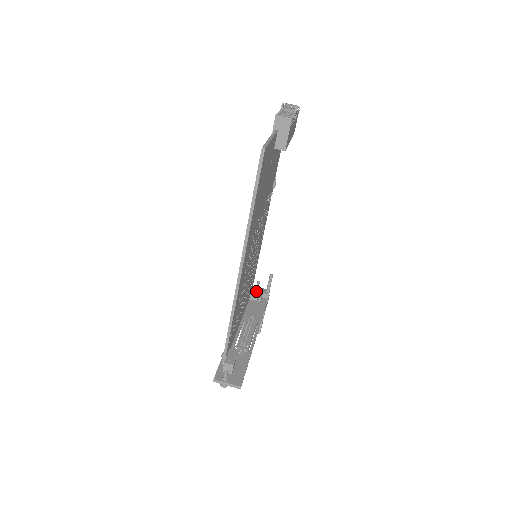
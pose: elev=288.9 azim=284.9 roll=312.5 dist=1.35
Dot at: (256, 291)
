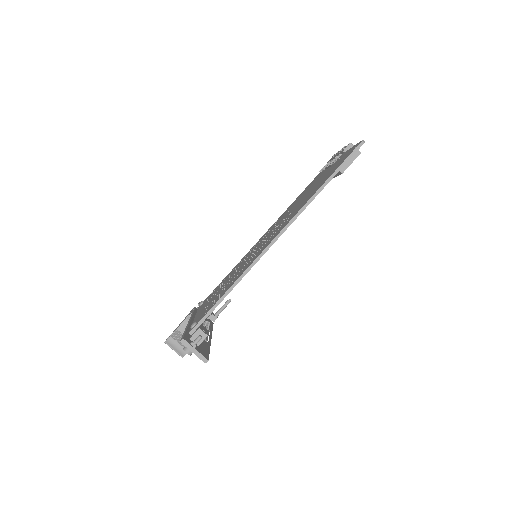
Dot at: occluded
